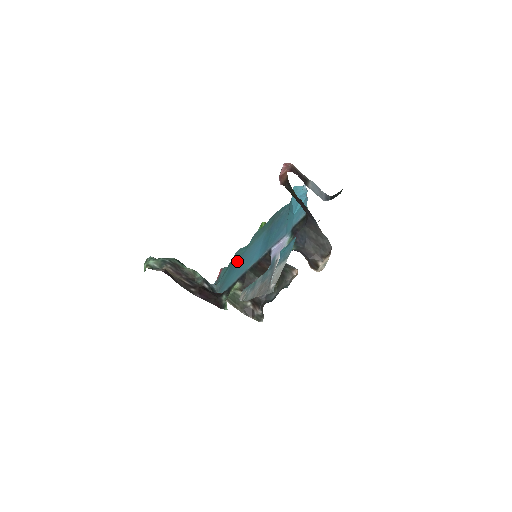
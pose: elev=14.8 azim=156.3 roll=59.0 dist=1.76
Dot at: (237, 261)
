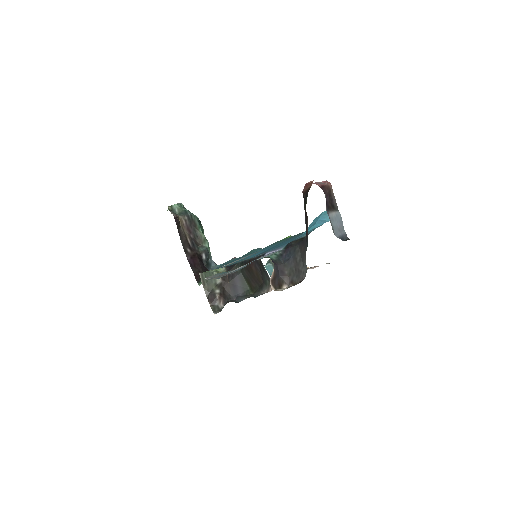
Dot at: occluded
